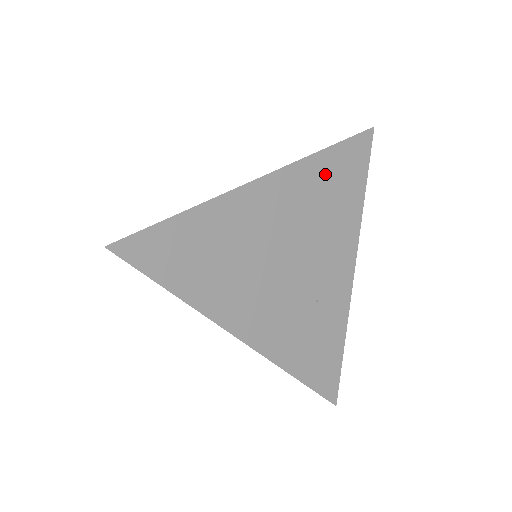
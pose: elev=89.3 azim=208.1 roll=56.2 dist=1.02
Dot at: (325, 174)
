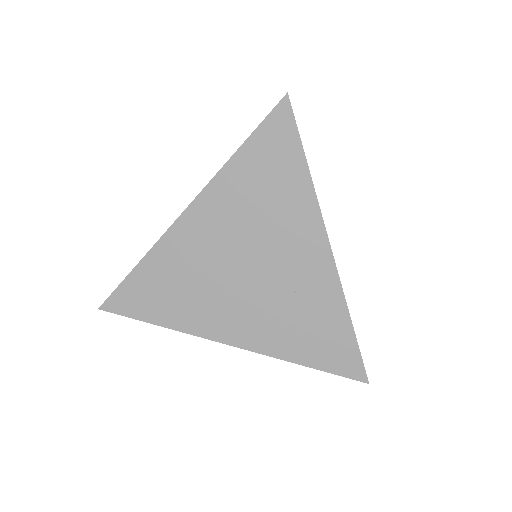
Dot at: (248, 174)
